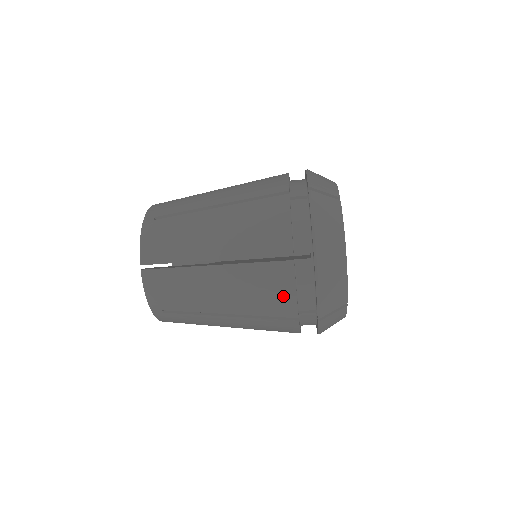
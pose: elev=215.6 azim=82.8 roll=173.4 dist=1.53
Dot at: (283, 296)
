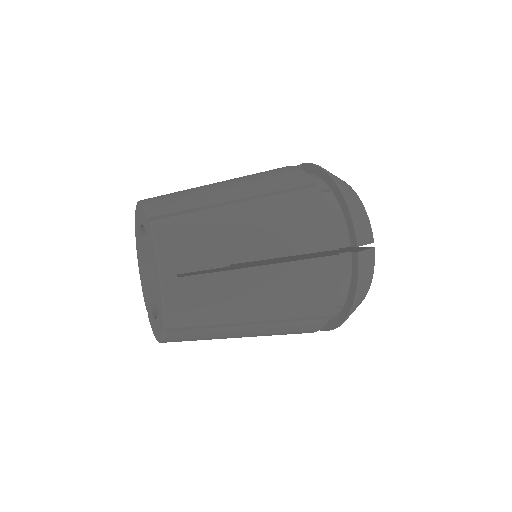
Dot at: (305, 332)
